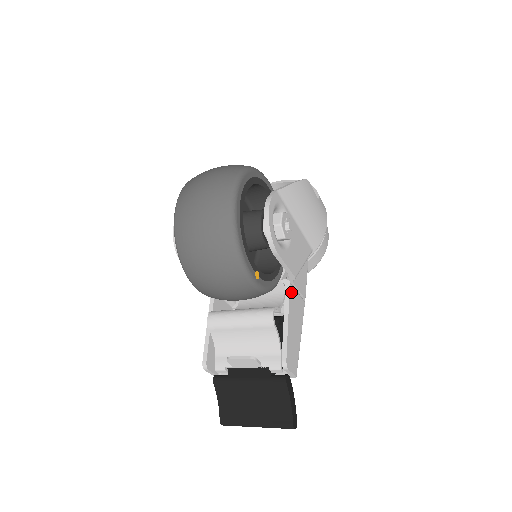
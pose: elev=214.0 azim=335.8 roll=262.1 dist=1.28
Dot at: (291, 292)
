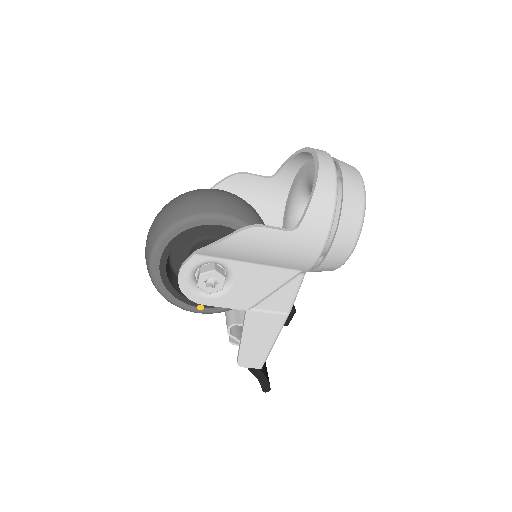
Dot at: (250, 316)
